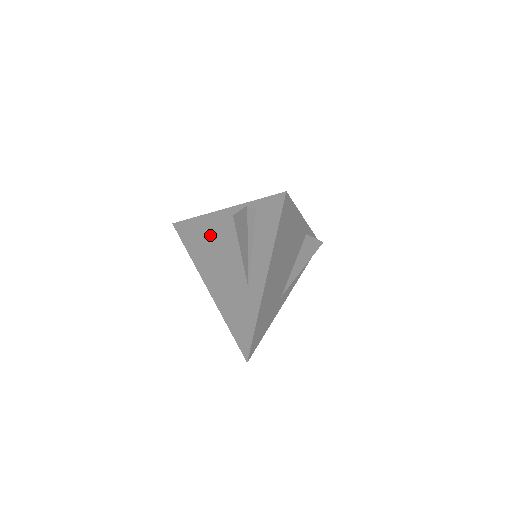
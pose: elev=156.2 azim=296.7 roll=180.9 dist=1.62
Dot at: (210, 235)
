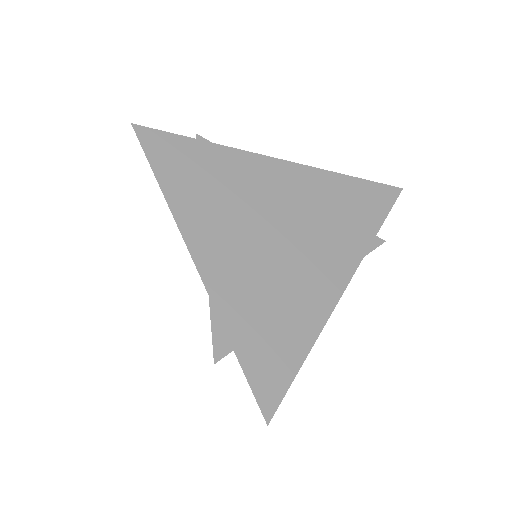
Dot at: occluded
